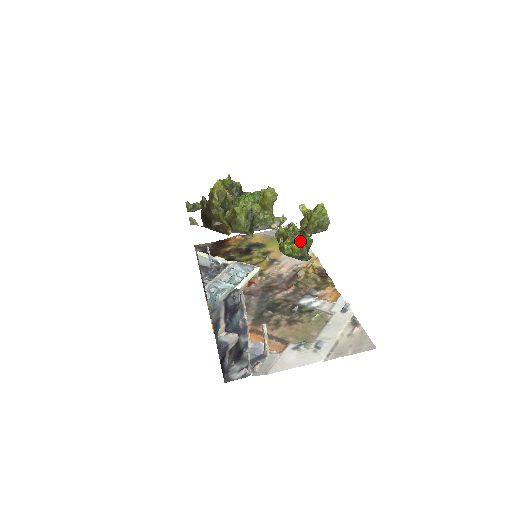
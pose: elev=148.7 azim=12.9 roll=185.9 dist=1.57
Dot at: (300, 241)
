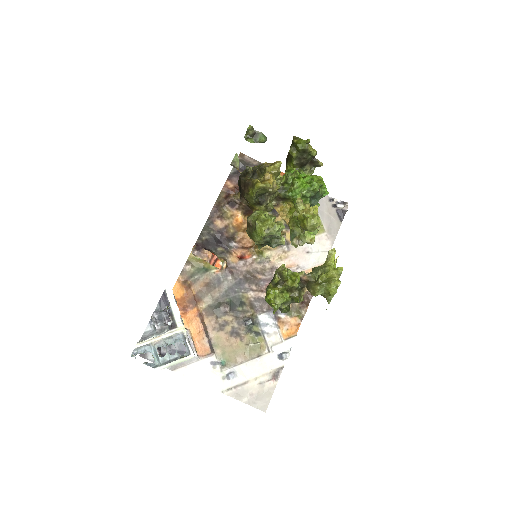
Dot at: (290, 295)
